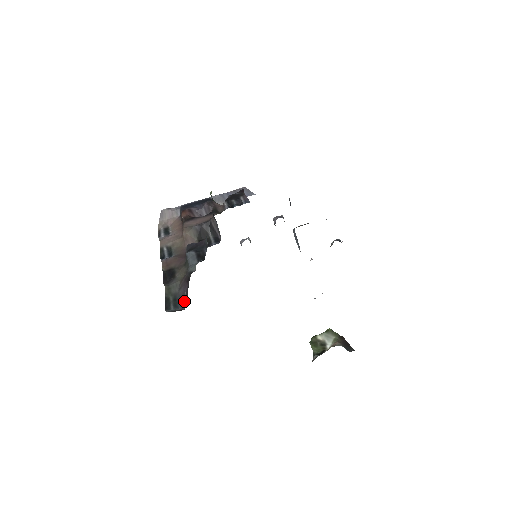
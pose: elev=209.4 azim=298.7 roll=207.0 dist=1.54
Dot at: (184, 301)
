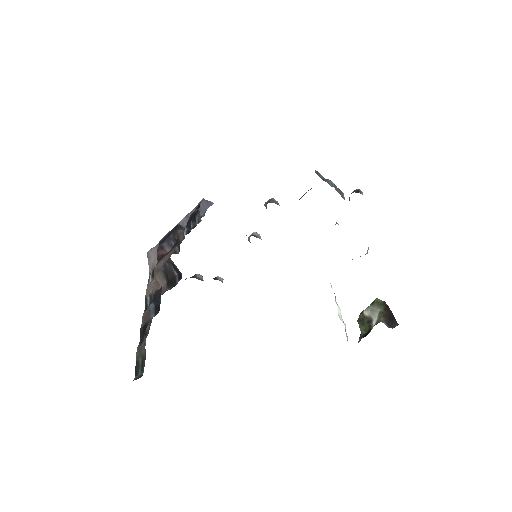
Dot at: (144, 365)
